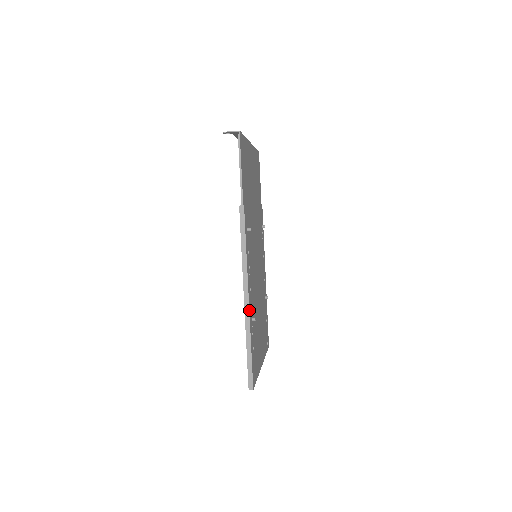
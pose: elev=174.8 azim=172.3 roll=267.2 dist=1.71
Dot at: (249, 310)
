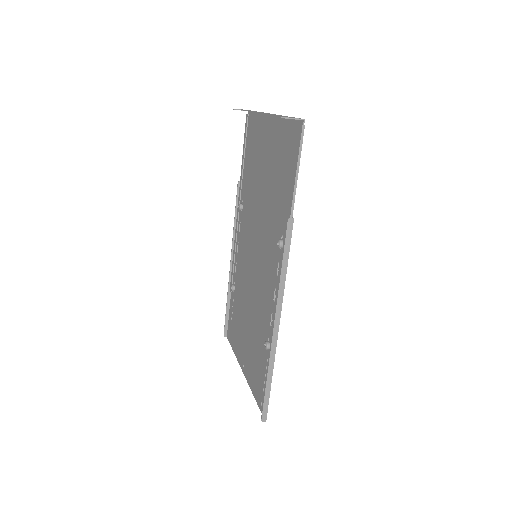
Dot at: occluded
